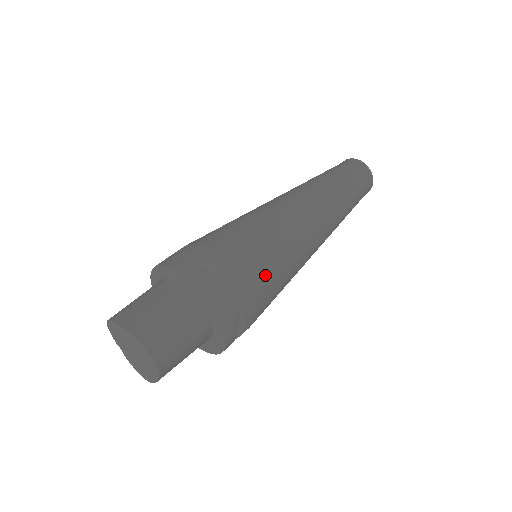
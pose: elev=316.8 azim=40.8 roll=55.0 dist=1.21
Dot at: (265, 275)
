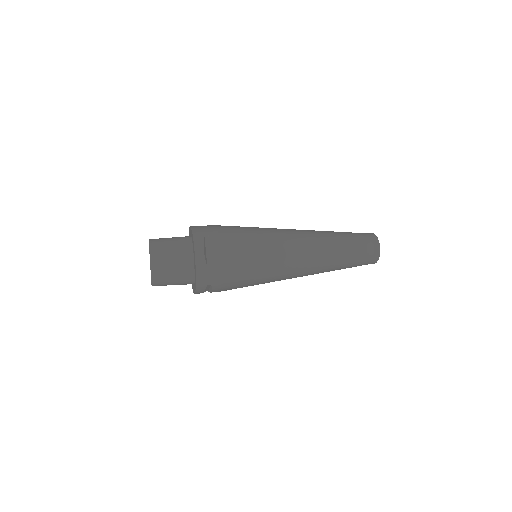
Dot at: (236, 230)
